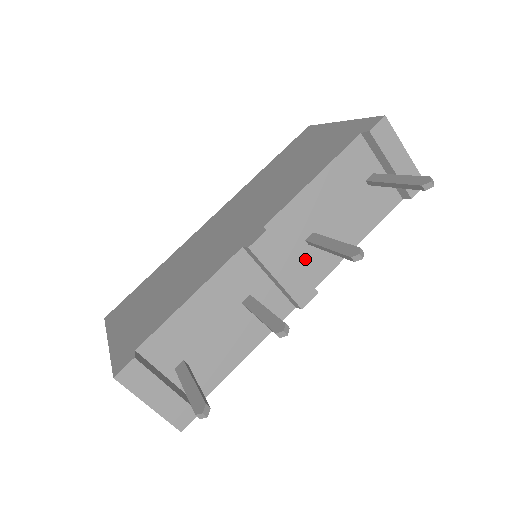
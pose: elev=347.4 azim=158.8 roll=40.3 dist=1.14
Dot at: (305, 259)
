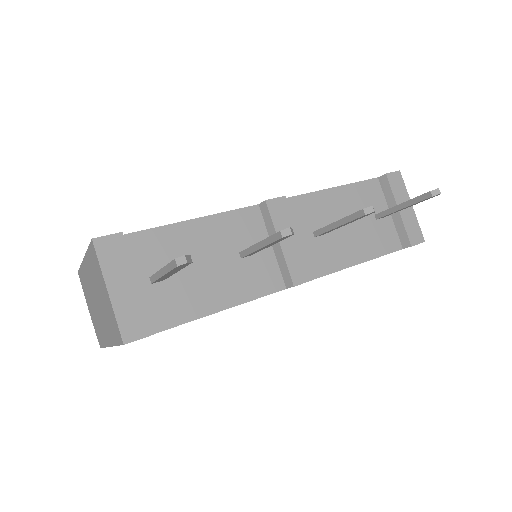
Dot at: (308, 248)
